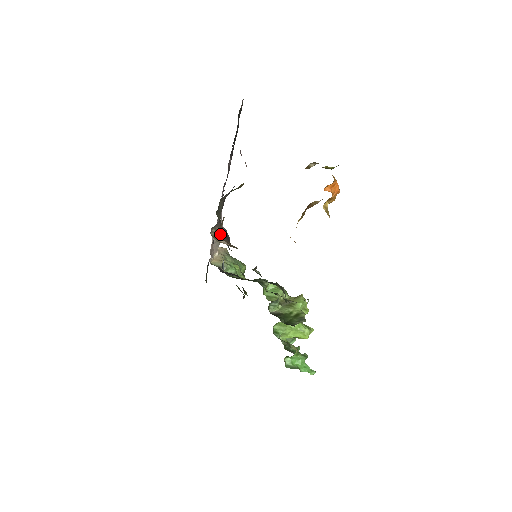
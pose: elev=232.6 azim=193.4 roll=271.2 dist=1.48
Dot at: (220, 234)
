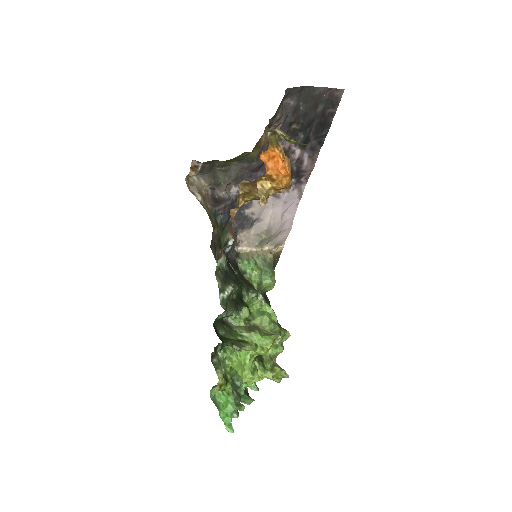
Dot at: (214, 196)
